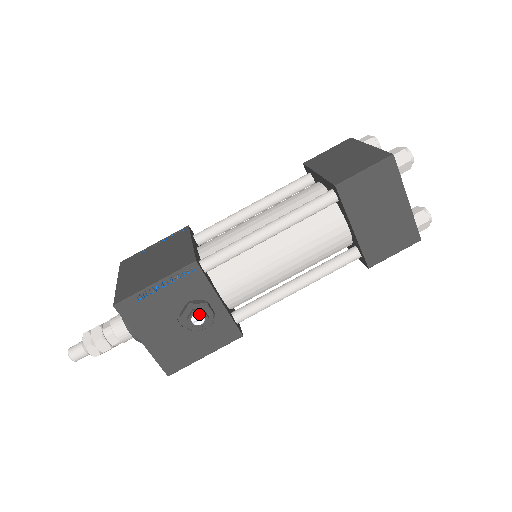
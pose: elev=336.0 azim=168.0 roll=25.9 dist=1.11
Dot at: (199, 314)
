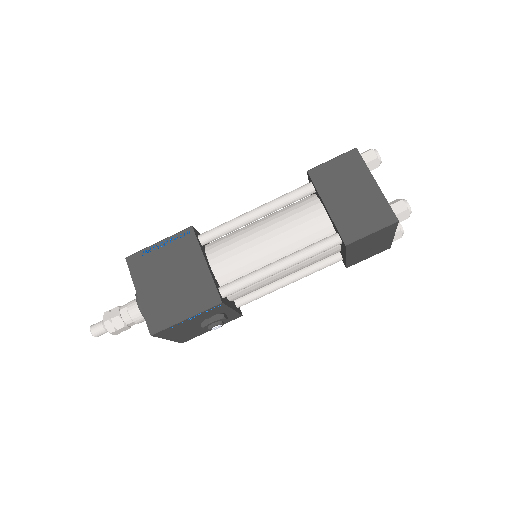
Dot at: (218, 326)
